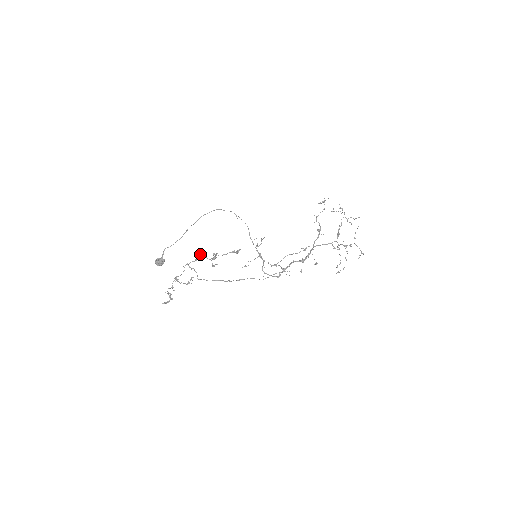
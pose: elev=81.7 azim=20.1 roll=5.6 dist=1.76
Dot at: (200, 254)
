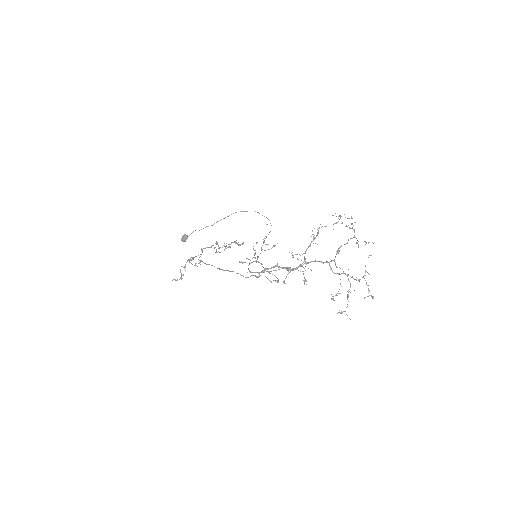
Dot at: (216, 242)
